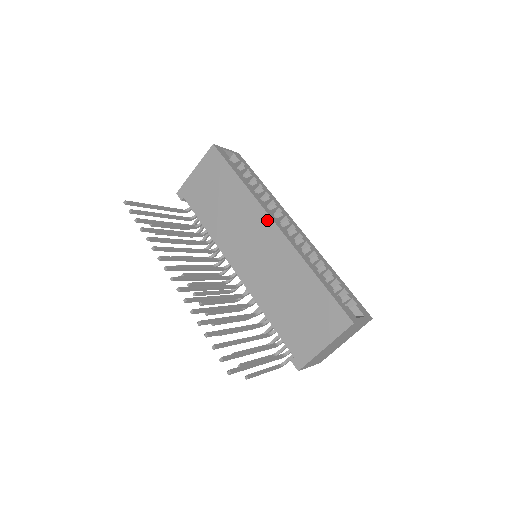
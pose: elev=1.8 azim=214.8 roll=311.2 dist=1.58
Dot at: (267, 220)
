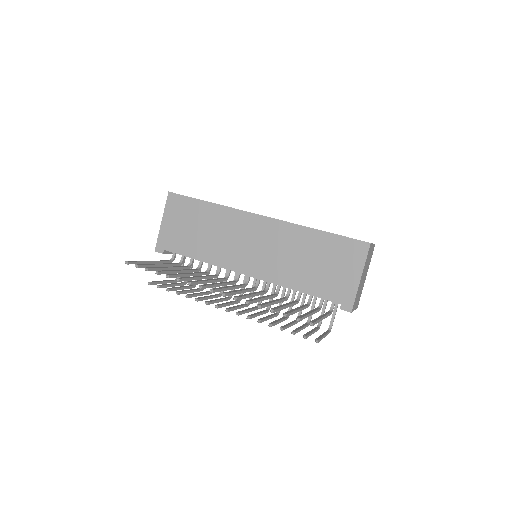
Dot at: (252, 217)
